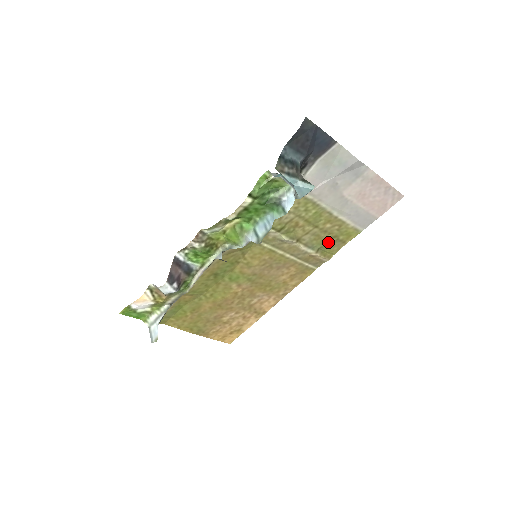
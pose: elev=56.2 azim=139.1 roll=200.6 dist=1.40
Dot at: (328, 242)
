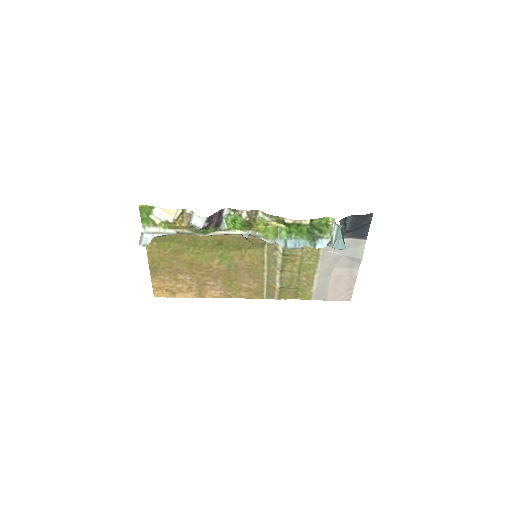
Dot at: (291, 288)
